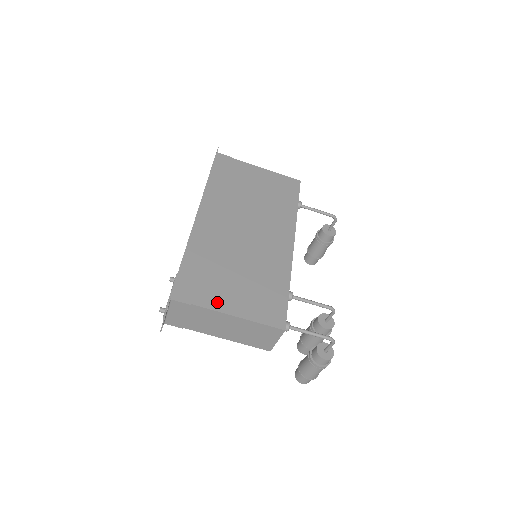
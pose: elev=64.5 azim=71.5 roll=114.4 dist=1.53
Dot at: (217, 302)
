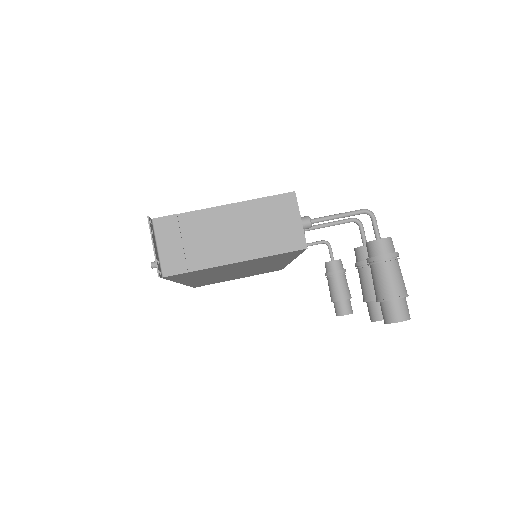
Dot at: occluded
